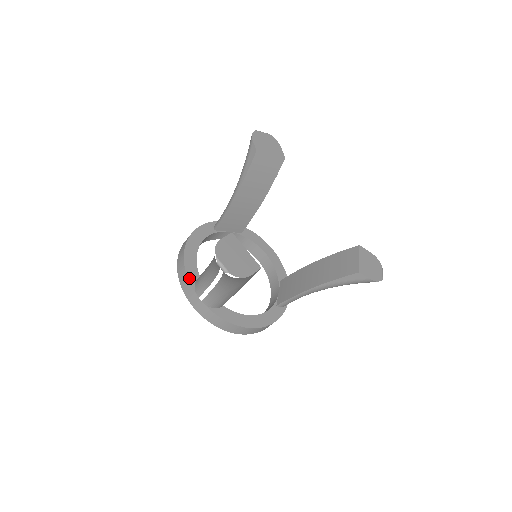
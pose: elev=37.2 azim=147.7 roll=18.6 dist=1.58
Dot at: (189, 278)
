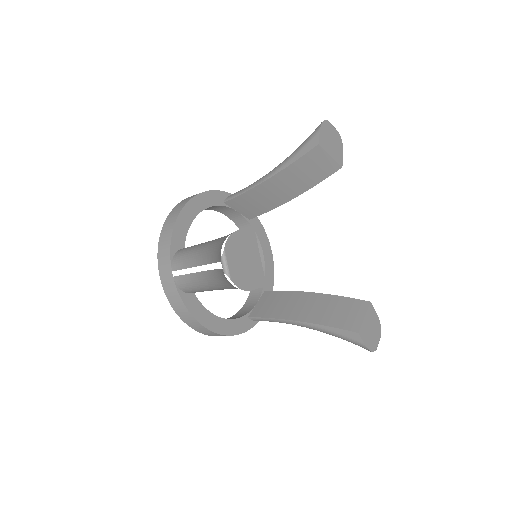
Dot at: (172, 244)
